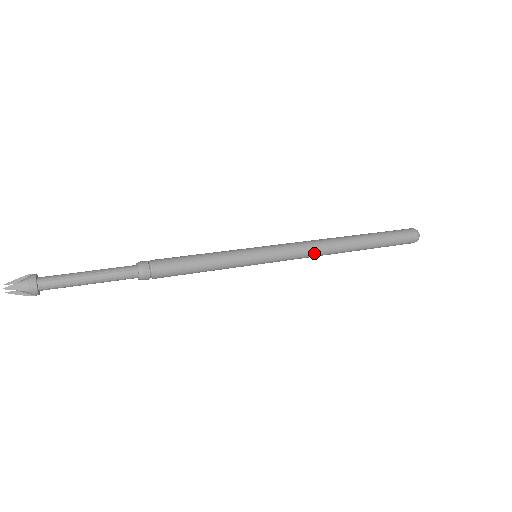
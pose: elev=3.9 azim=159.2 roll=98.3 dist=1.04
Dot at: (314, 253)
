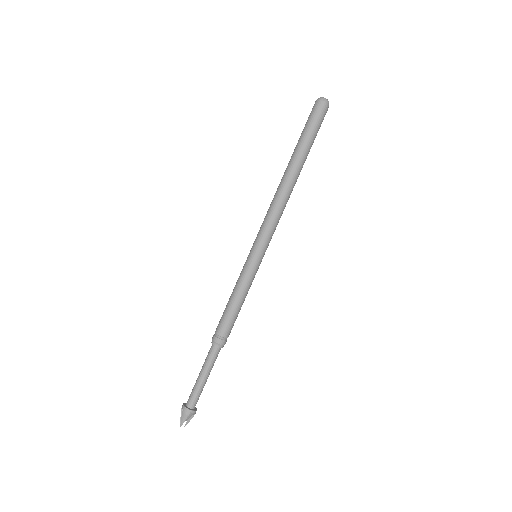
Dot at: (279, 209)
